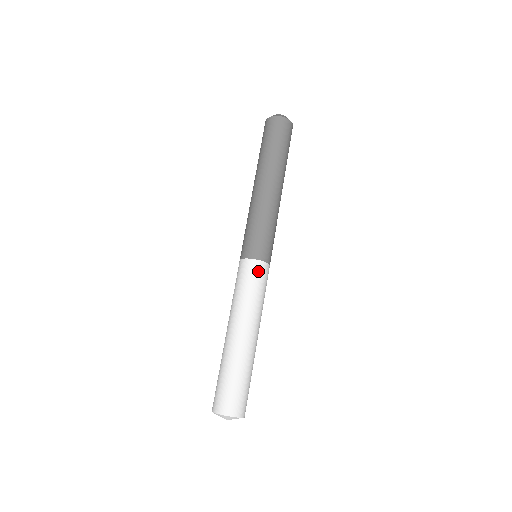
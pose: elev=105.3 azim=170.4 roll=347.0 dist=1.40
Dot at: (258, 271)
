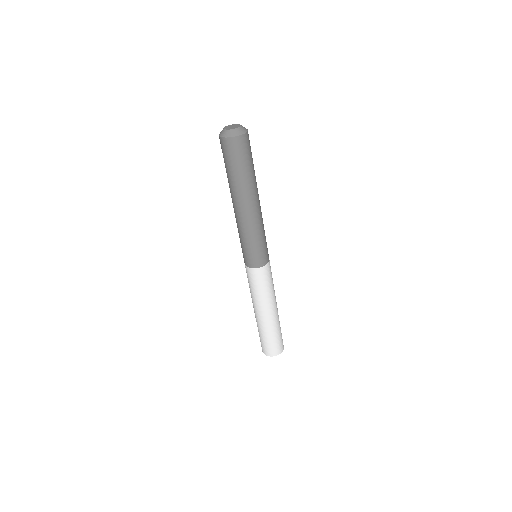
Dot at: (252, 275)
